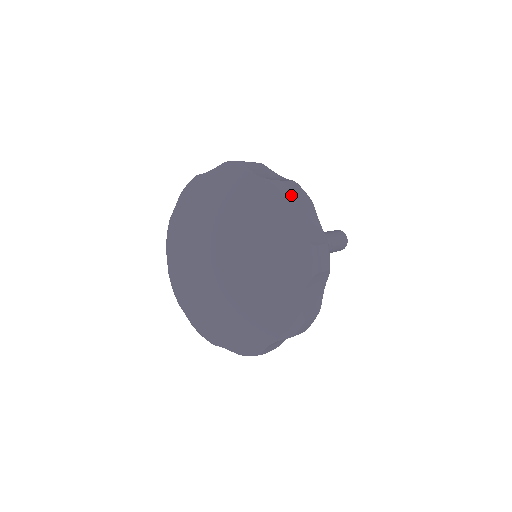
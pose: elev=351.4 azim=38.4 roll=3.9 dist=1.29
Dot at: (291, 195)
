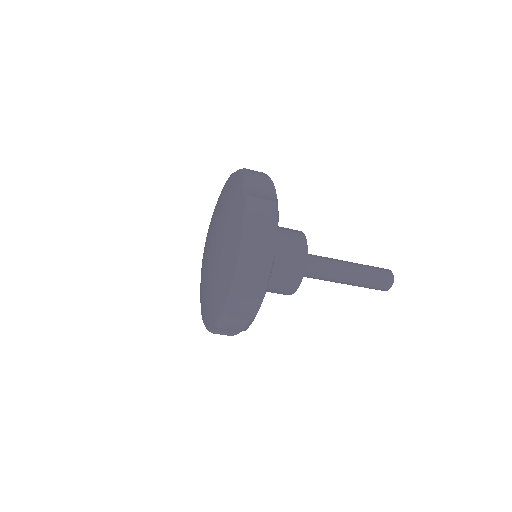
Dot at: occluded
